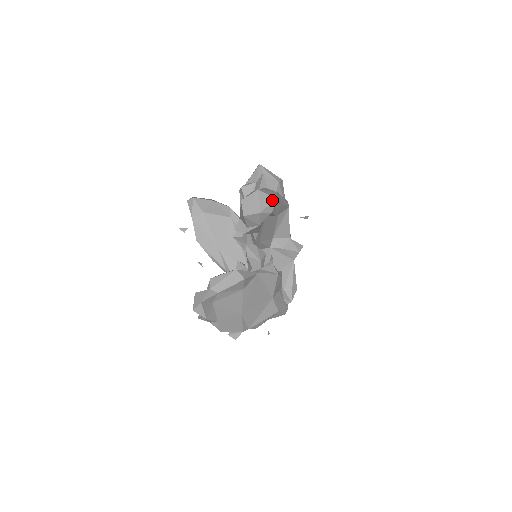
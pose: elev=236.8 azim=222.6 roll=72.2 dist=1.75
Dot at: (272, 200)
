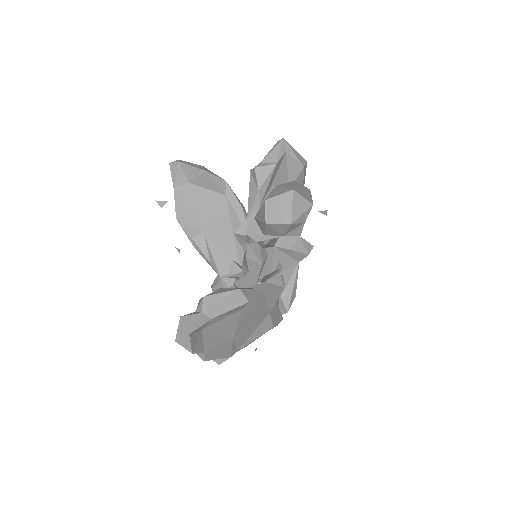
Dot at: (308, 206)
